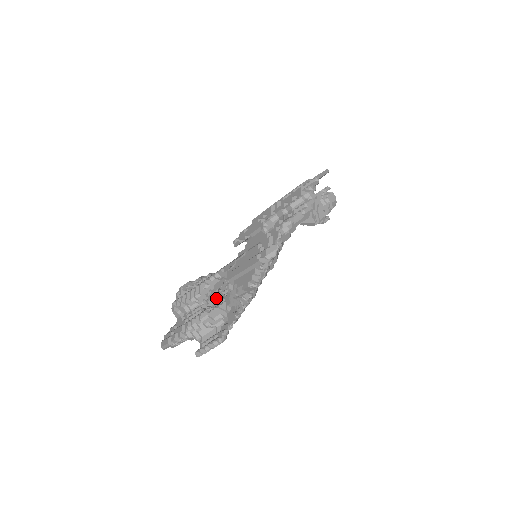
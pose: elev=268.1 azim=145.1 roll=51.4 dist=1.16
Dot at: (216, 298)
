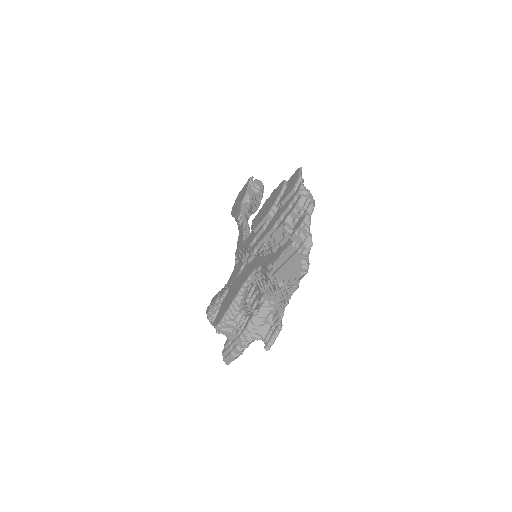
Dot at: (247, 303)
